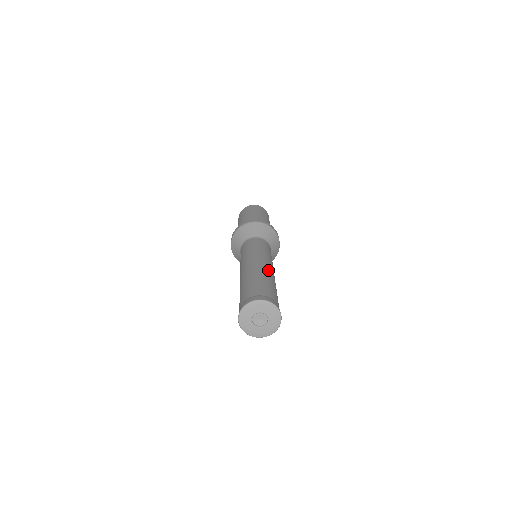
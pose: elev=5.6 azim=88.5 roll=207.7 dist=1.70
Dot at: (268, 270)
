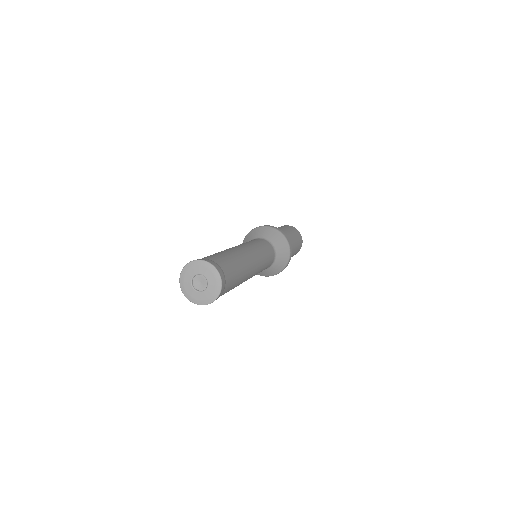
Dot at: (242, 252)
